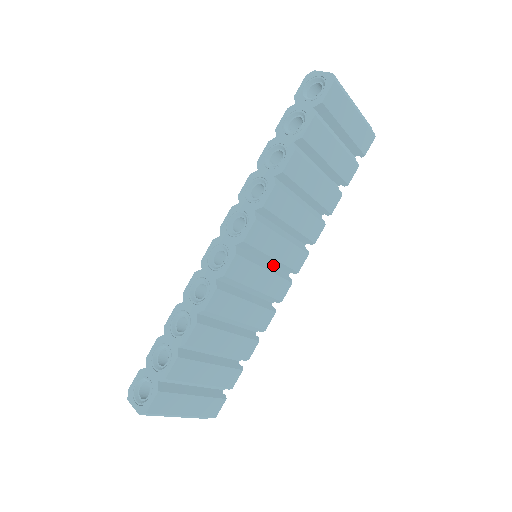
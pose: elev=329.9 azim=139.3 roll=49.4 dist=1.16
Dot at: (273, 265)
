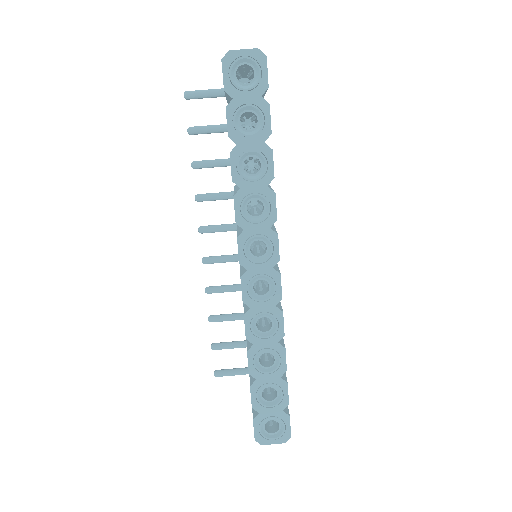
Dot at: occluded
